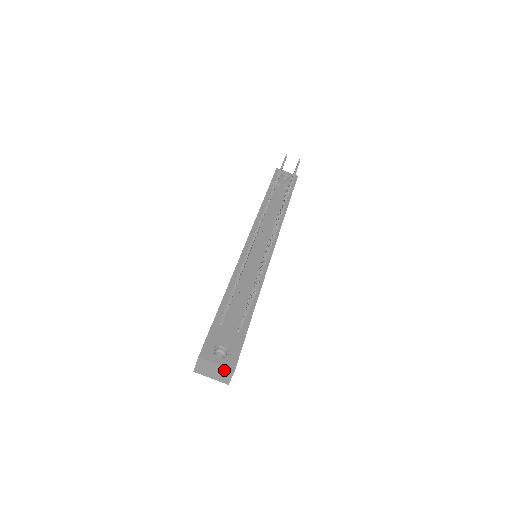
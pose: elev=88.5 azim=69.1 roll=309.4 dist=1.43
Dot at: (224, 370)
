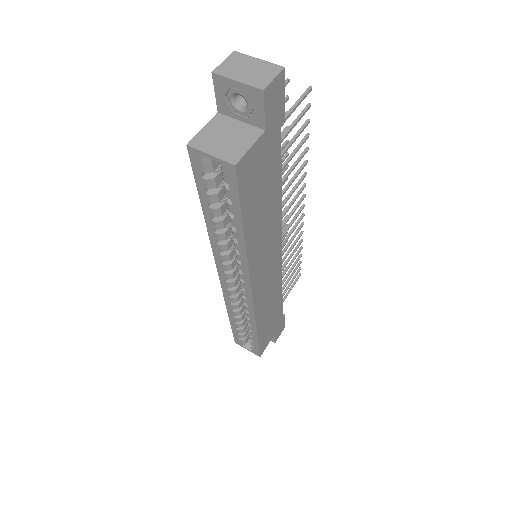
Dot at: (267, 67)
